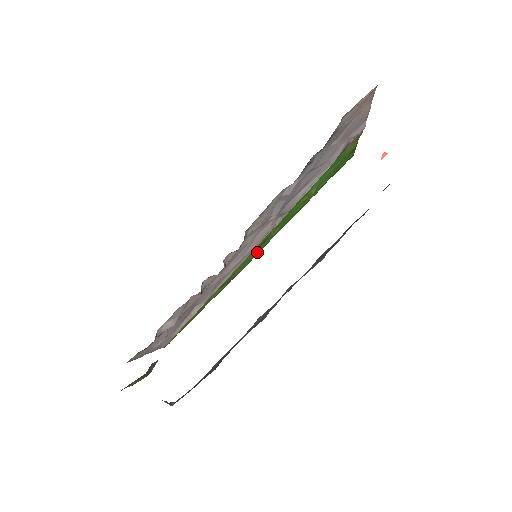
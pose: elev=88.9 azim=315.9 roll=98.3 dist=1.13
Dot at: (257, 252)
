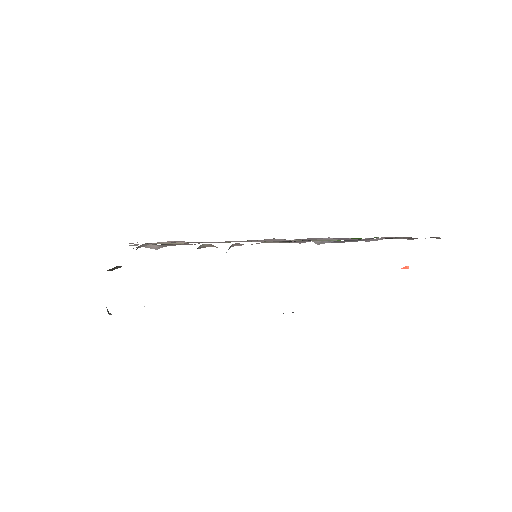
Dot at: occluded
